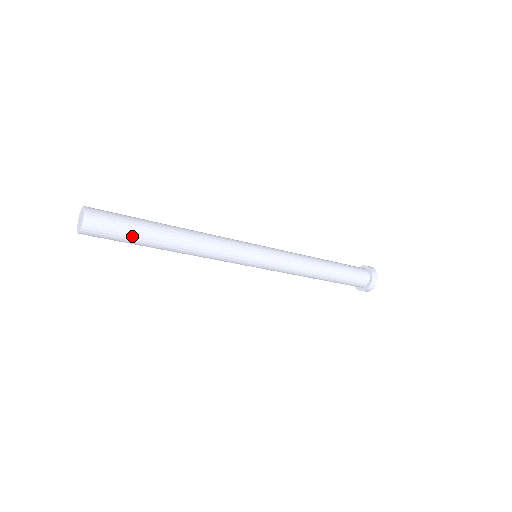
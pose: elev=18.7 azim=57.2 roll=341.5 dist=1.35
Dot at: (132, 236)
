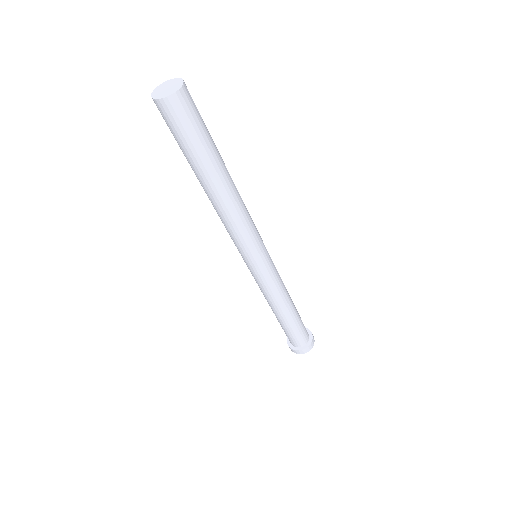
Dot at: (209, 138)
